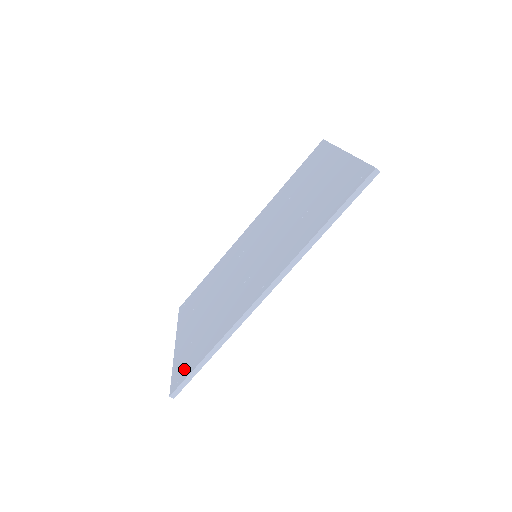
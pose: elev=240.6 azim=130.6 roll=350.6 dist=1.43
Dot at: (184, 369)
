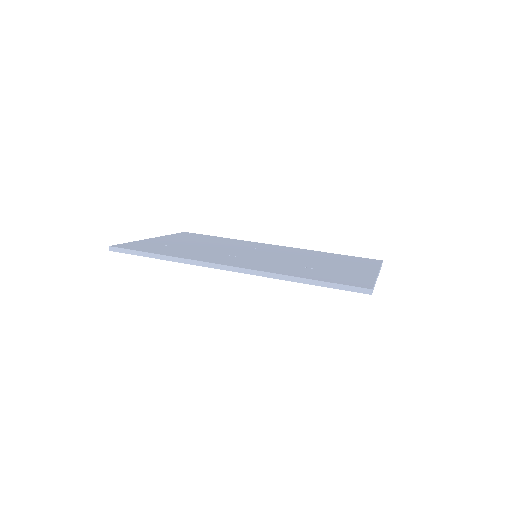
Dot at: (136, 247)
